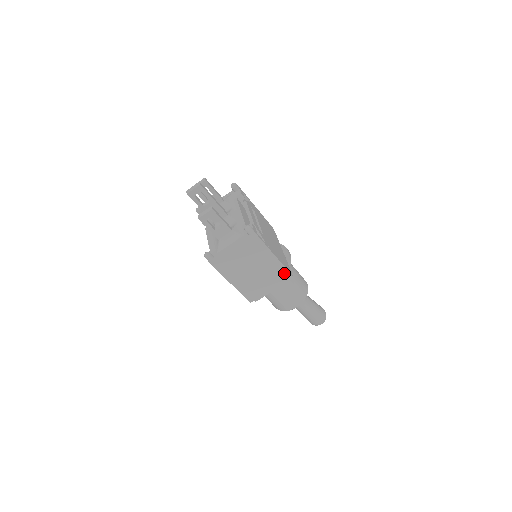
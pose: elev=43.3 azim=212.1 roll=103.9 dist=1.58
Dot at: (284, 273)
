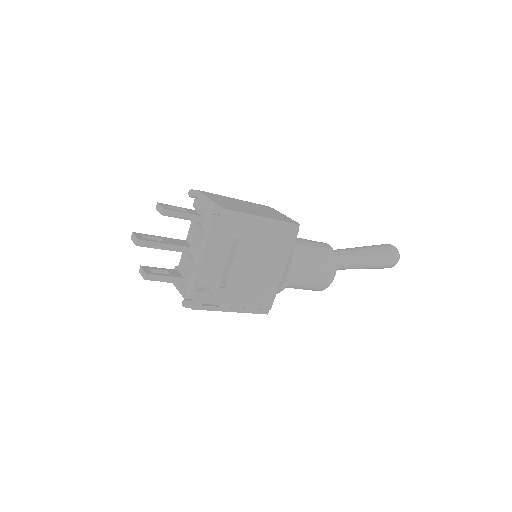
Dot at: occluded
